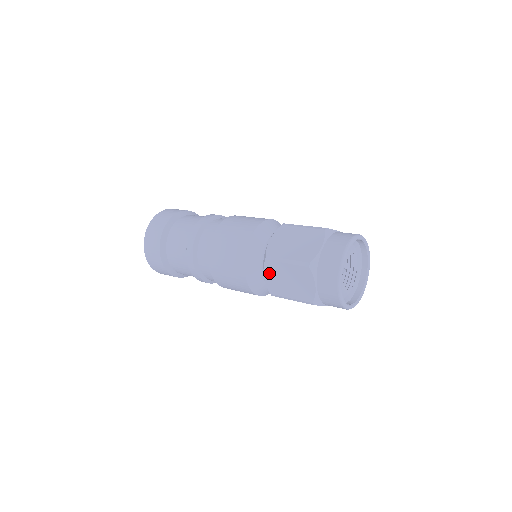
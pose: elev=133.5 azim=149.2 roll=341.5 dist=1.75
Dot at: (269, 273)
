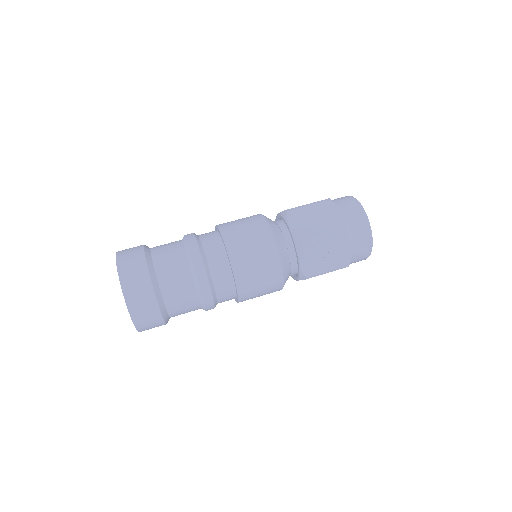
Dot at: (306, 257)
